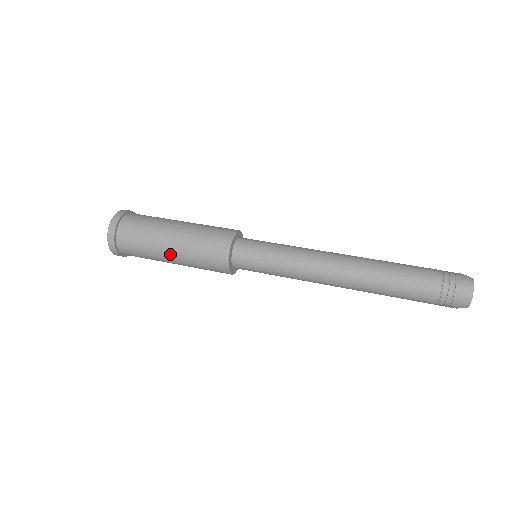
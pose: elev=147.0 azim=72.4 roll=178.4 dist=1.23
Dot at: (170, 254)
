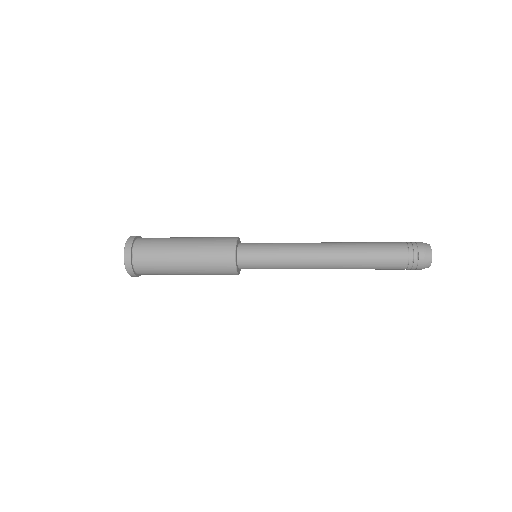
Dot at: (185, 240)
